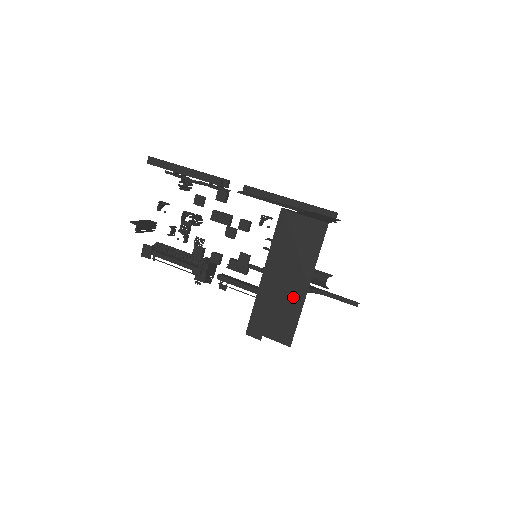
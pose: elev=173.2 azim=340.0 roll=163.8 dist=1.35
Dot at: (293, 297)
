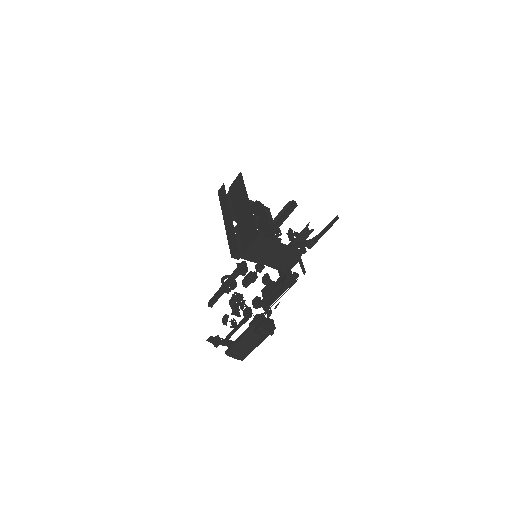
Dot at: (246, 214)
